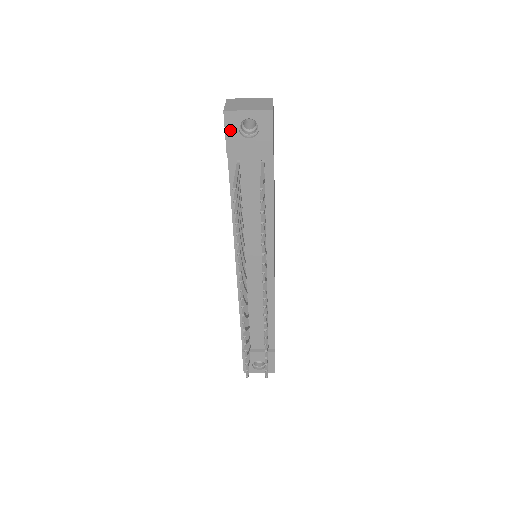
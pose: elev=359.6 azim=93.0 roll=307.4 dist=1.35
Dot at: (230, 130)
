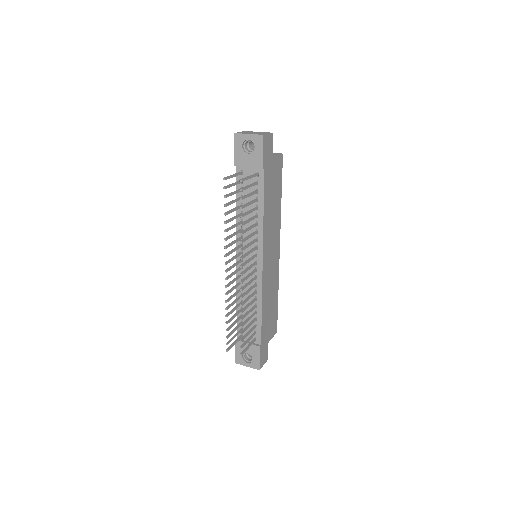
Dot at: (237, 147)
